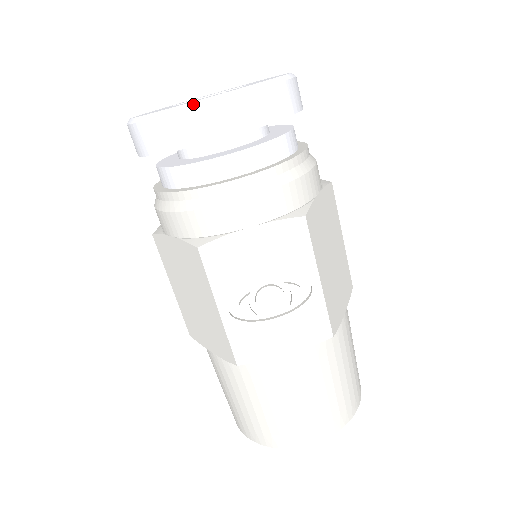
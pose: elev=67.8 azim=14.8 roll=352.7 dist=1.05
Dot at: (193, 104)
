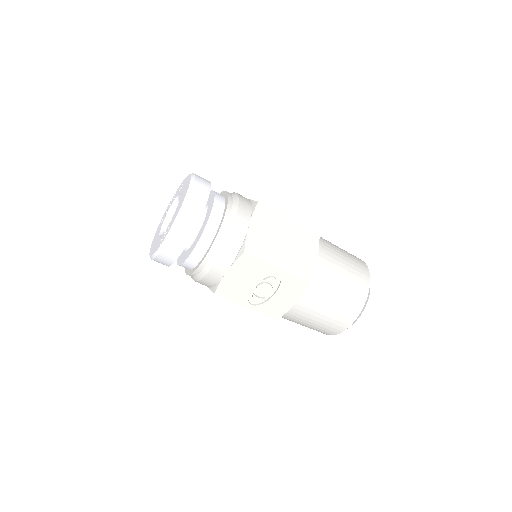
Dot at: (161, 247)
